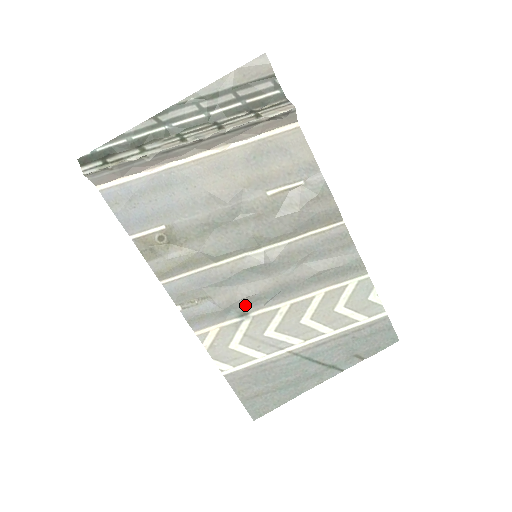
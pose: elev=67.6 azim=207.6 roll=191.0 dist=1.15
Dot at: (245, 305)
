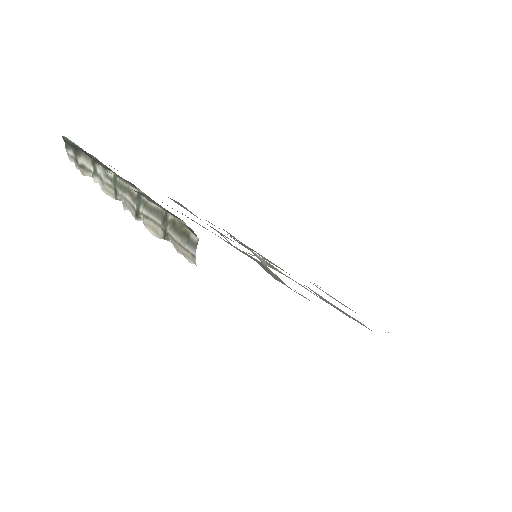
Dot at: occluded
